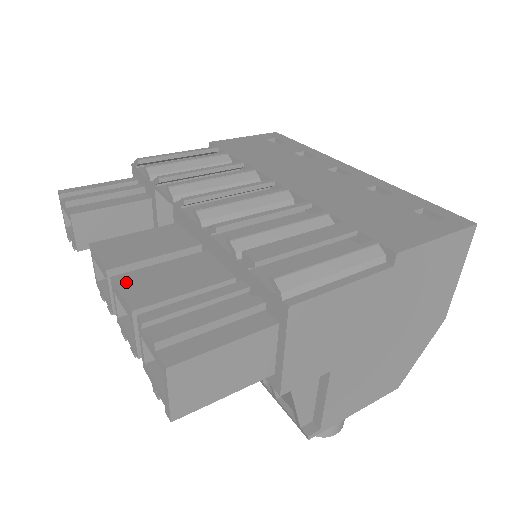
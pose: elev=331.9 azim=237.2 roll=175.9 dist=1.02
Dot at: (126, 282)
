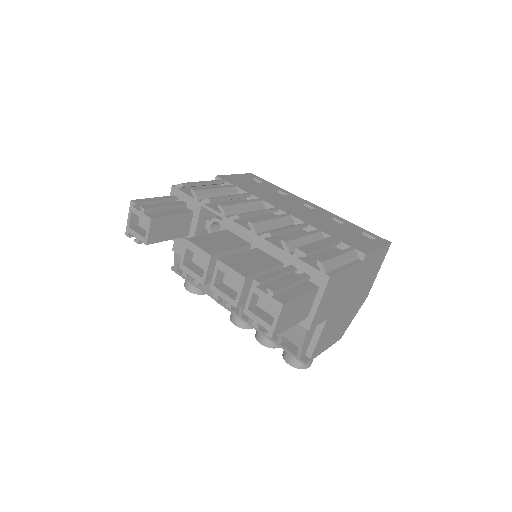
Dot at: (229, 262)
